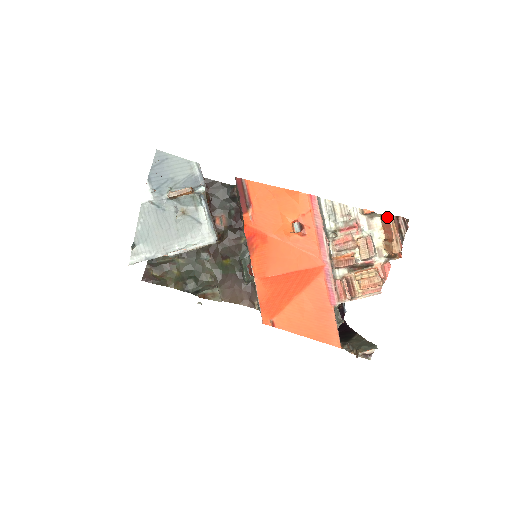
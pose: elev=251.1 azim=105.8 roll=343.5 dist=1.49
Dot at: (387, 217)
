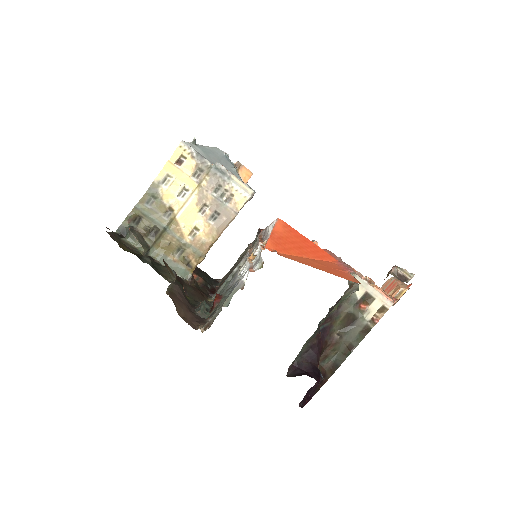
Dot at: (389, 280)
